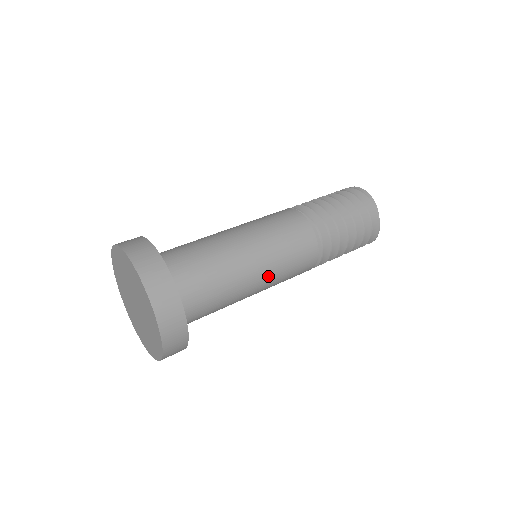
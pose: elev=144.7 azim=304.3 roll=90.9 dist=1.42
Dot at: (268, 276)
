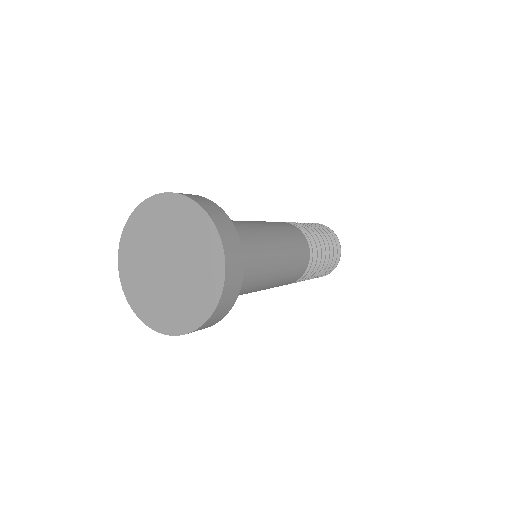
Dot at: (266, 226)
